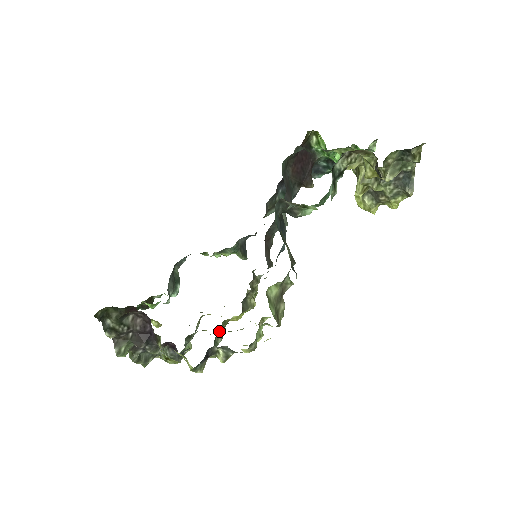
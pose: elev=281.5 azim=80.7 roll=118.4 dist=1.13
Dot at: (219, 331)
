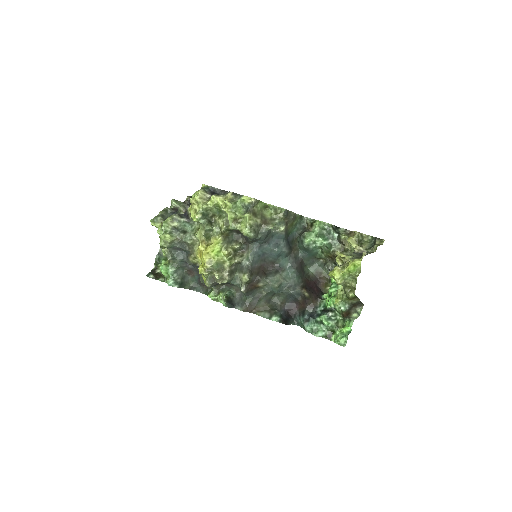
Dot at: (211, 223)
